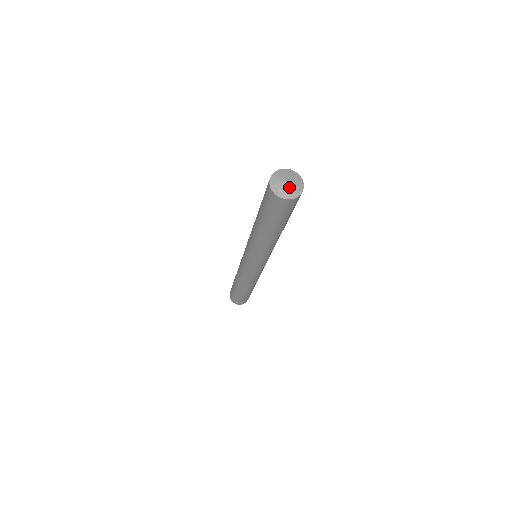
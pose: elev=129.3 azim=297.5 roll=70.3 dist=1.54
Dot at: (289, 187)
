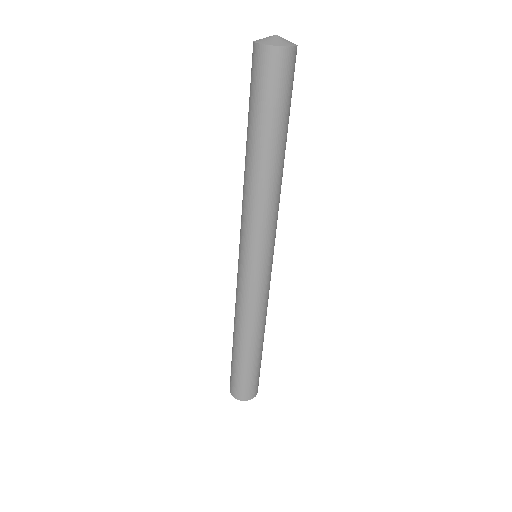
Dot at: (270, 38)
